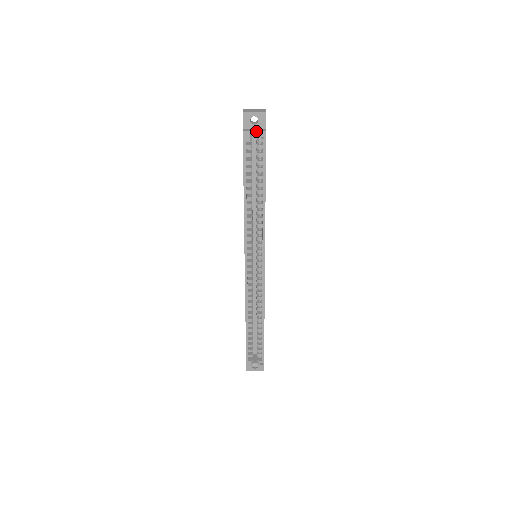
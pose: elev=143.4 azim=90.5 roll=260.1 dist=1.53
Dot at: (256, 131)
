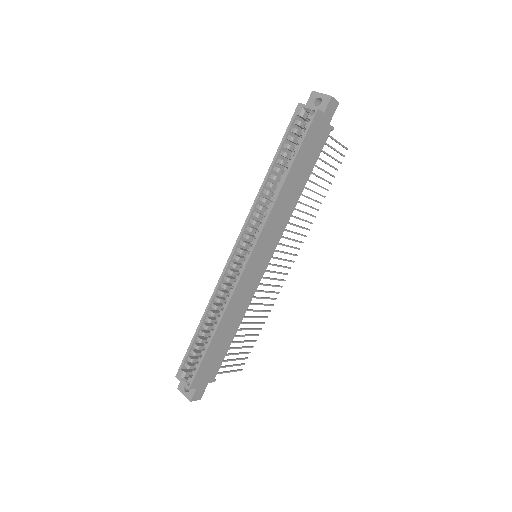
Dot at: (310, 106)
